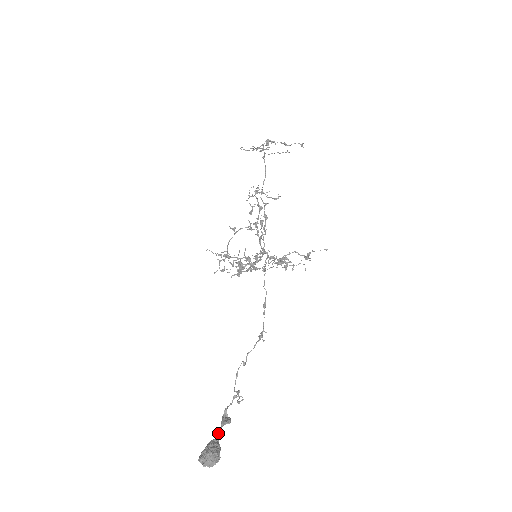
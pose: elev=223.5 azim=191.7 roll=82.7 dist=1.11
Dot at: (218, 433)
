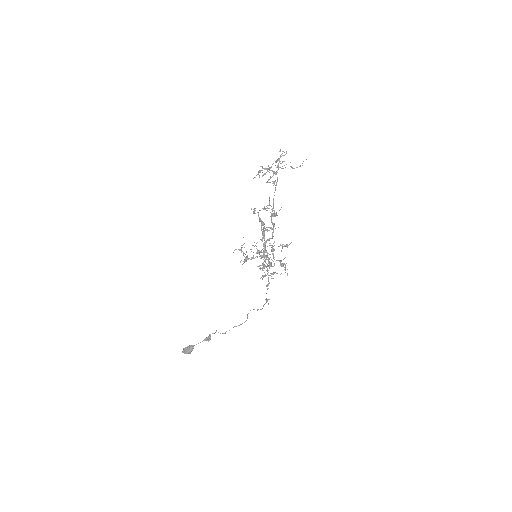
Dot at: occluded
